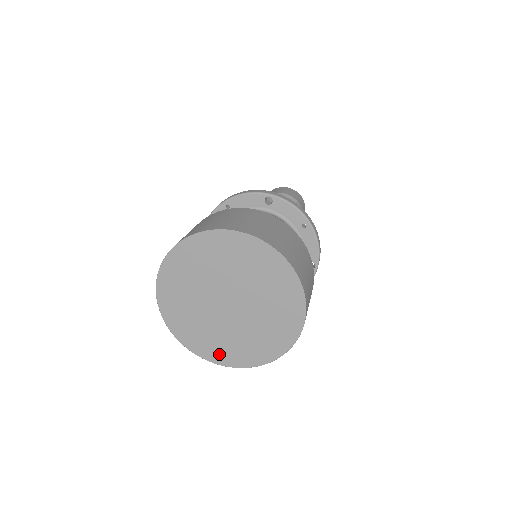
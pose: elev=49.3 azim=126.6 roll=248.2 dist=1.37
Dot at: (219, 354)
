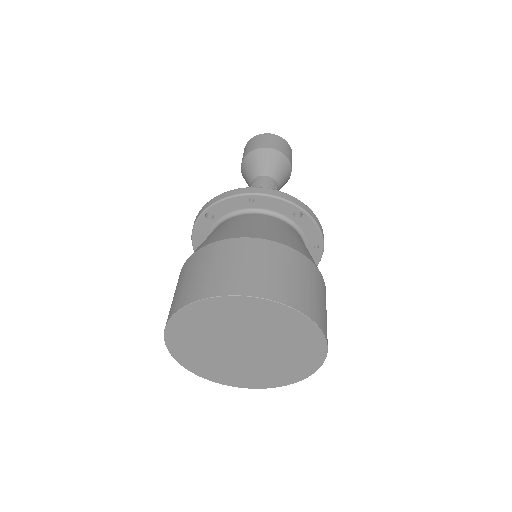
Dot at: (206, 371)
